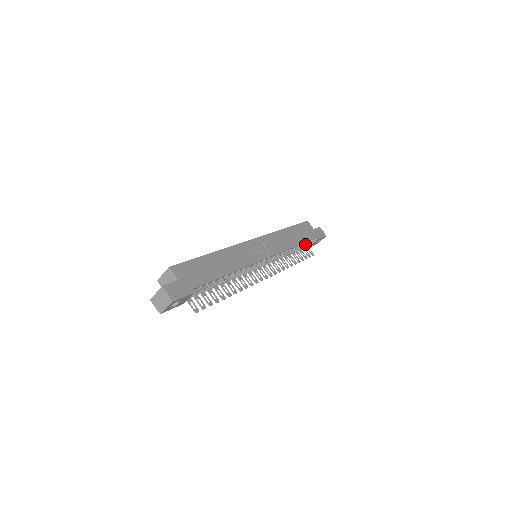
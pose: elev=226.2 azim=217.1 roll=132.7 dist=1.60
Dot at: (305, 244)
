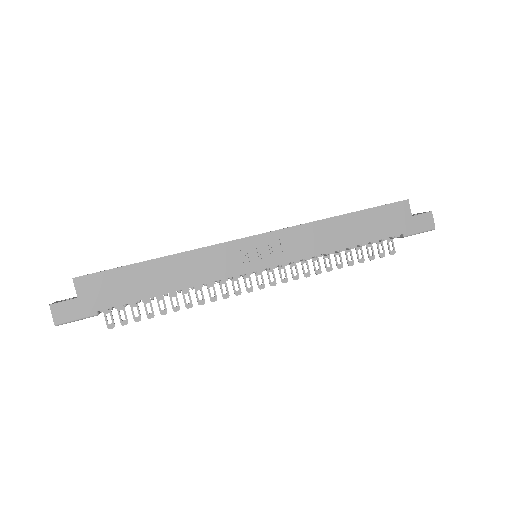
Dot at: (371, 243)
